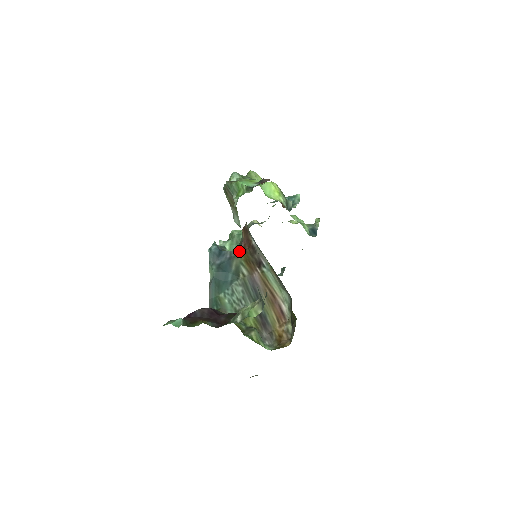
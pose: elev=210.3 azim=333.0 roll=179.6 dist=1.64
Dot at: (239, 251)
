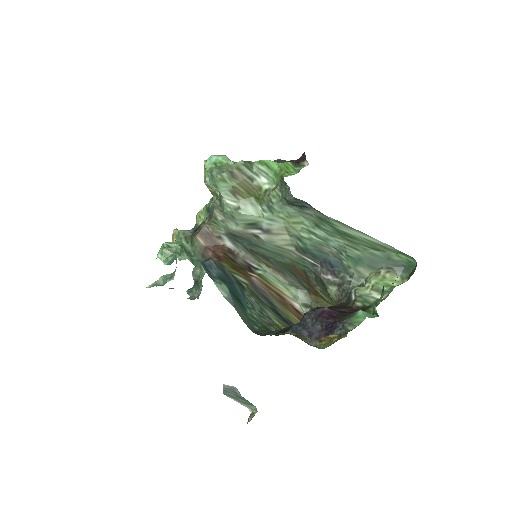
Dot at: (215, 260)
